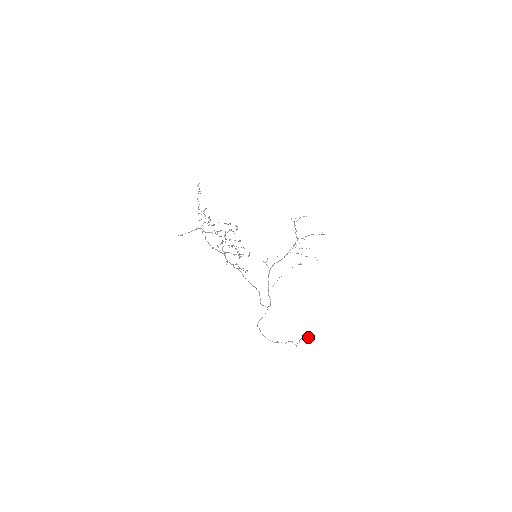
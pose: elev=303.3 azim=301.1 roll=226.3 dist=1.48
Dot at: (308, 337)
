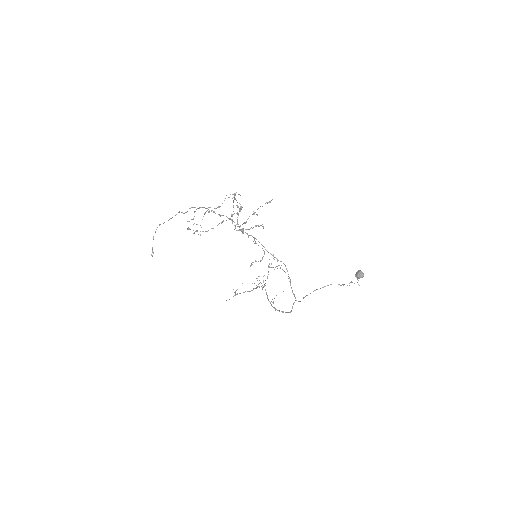
Dot at: (360, 273)
